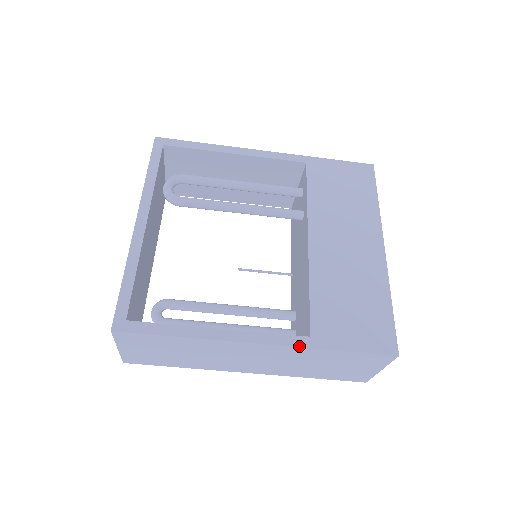
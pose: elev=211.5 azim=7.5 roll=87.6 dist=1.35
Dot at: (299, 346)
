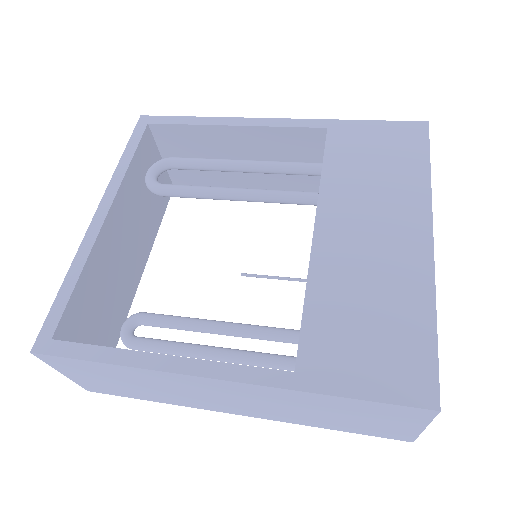
Dot at: (274, 385)
